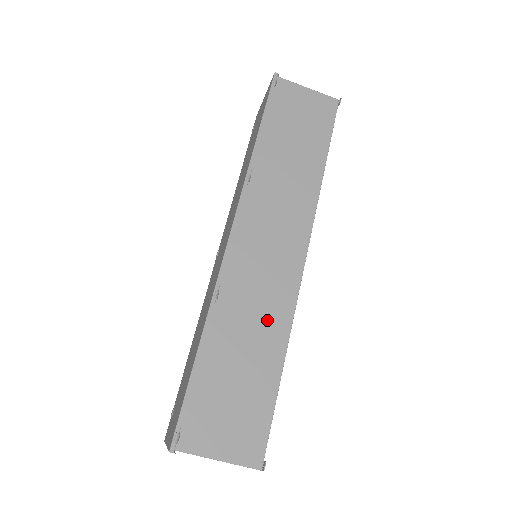
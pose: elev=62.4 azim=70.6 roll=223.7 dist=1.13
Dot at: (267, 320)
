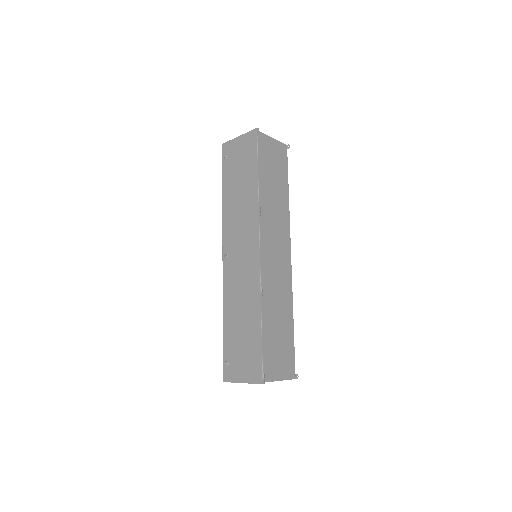
Dot at: (283, 298)
